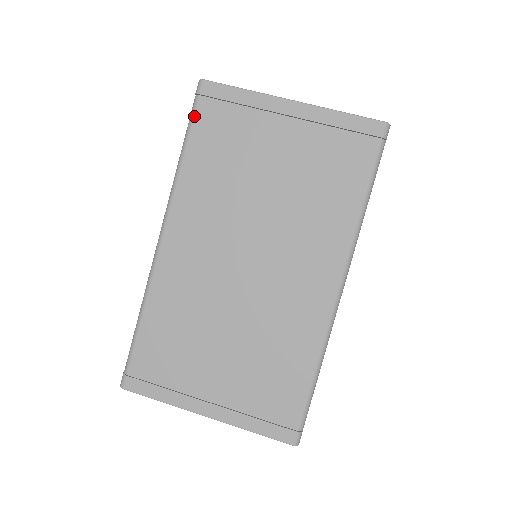
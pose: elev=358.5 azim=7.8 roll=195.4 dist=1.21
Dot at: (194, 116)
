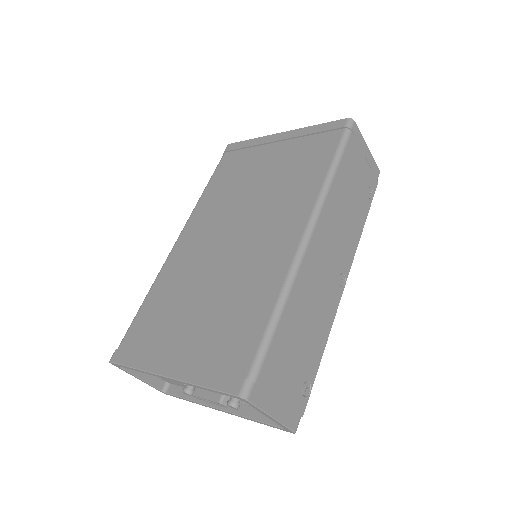
Dot at: (219, 164)
